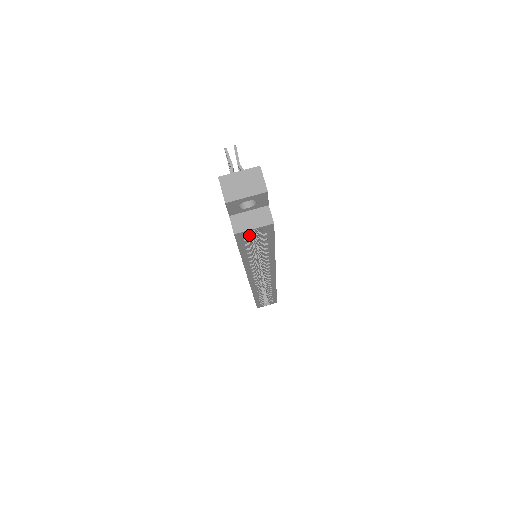
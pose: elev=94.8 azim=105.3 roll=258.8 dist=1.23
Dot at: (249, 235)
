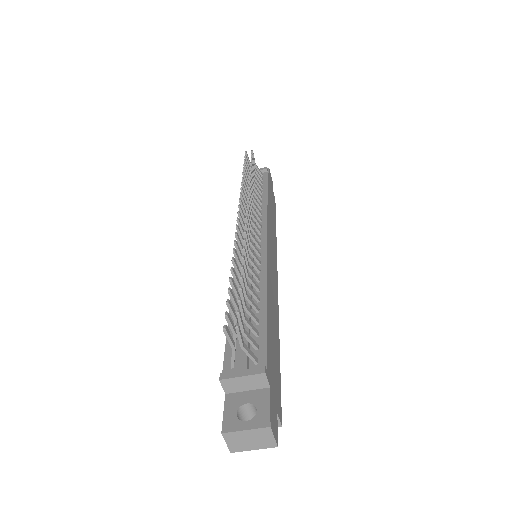
Dot at: occluded
